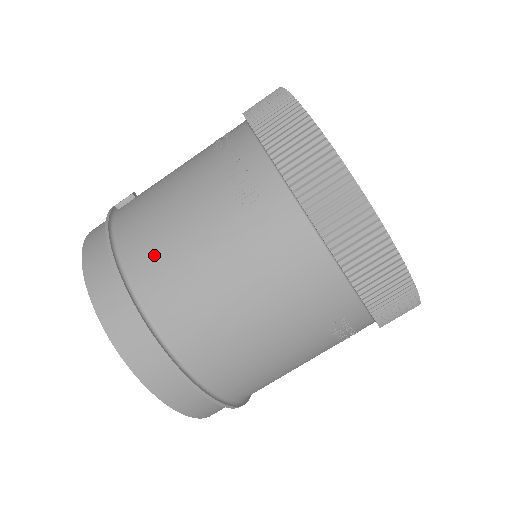
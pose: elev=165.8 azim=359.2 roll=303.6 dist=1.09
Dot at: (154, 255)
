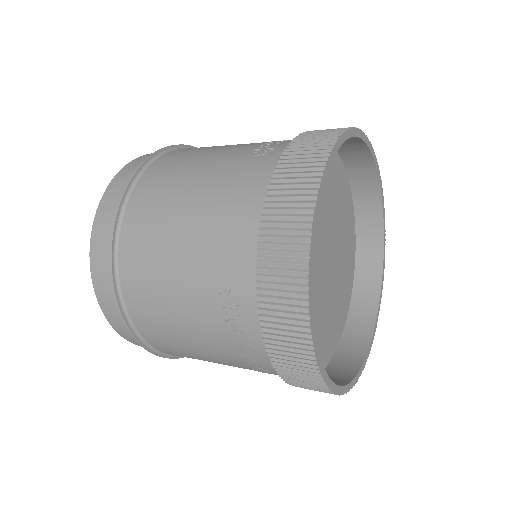
Dot at: (180, 156)
